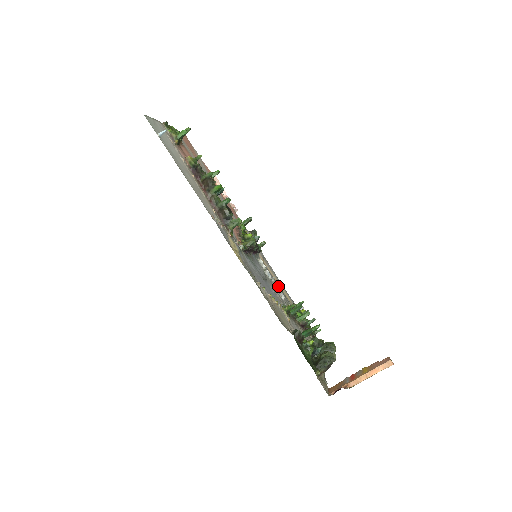
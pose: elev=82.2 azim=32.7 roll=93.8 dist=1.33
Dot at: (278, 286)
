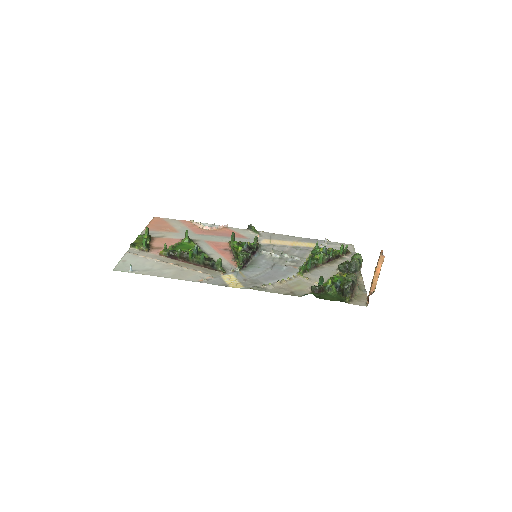
Dot at: (293, 249)
